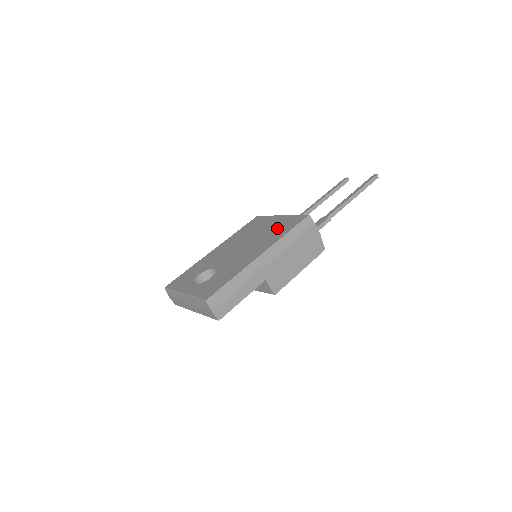
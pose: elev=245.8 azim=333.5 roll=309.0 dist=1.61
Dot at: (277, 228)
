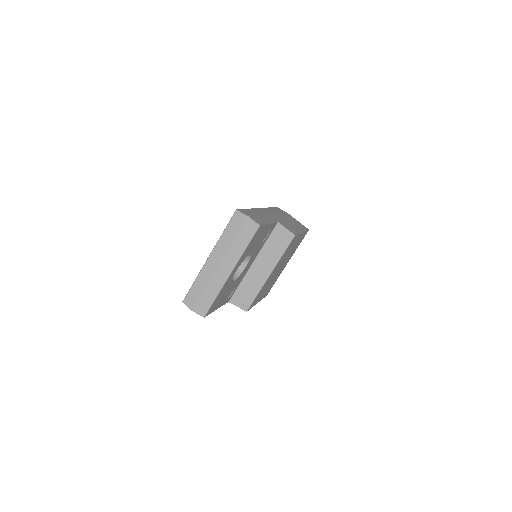
Dot at: occluded
